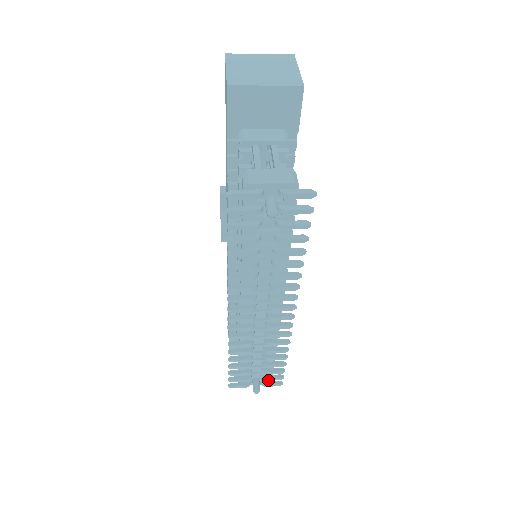
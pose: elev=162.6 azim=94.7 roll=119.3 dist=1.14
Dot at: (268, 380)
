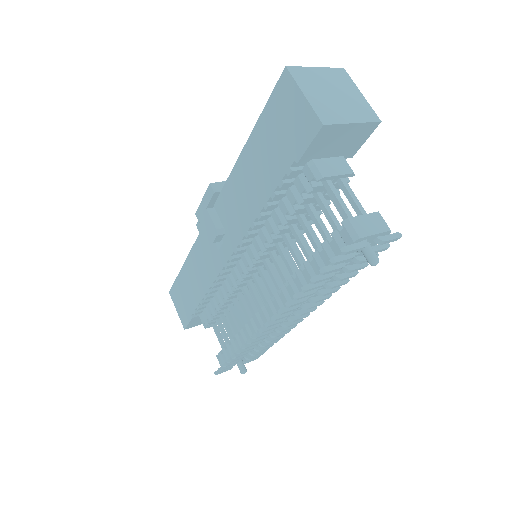
Dot at: occluded
